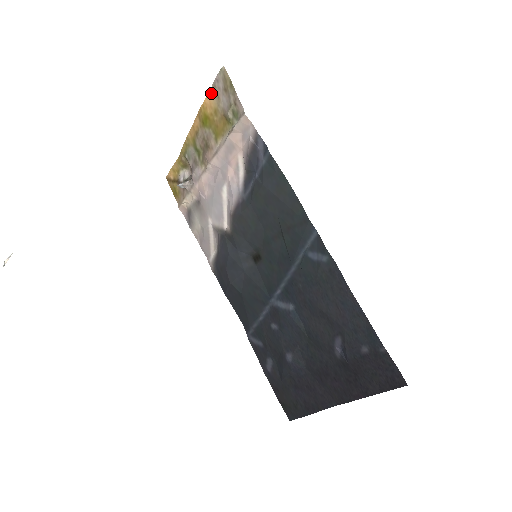
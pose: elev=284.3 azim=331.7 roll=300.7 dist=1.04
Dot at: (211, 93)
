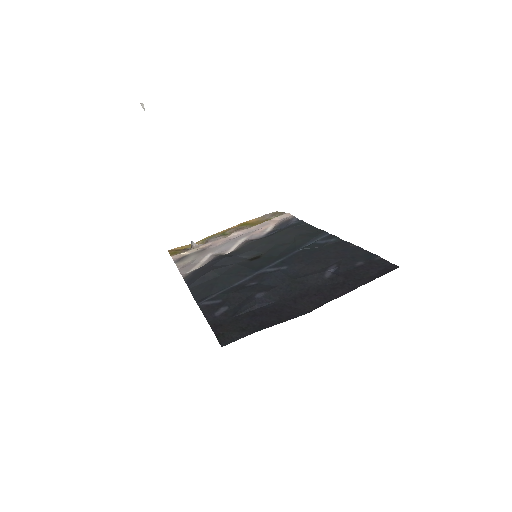
Dot at: (258, 218)
